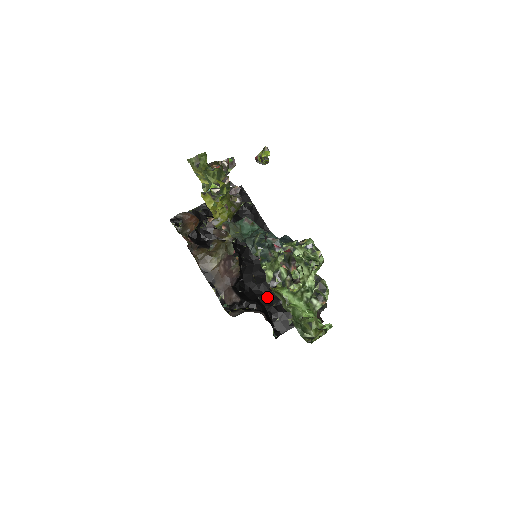
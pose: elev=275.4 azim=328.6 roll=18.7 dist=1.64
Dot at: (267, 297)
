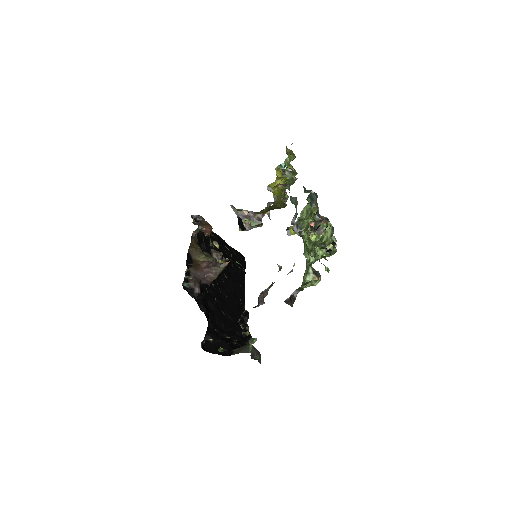
Dot at: (215, 320)
